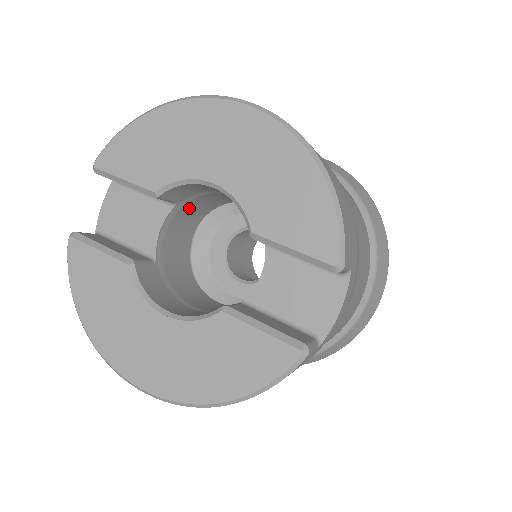
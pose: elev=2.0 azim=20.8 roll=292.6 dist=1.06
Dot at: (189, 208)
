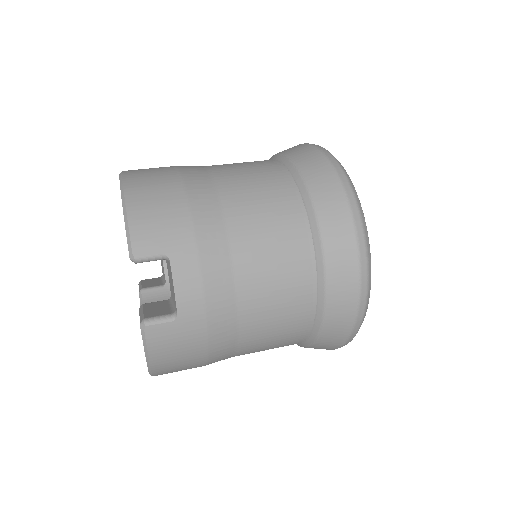
Dot at: occluded
